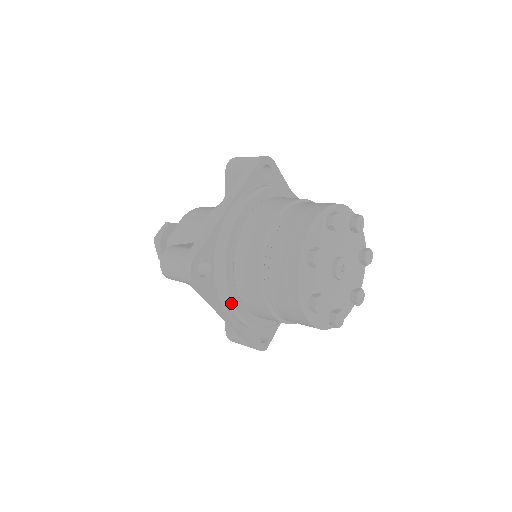
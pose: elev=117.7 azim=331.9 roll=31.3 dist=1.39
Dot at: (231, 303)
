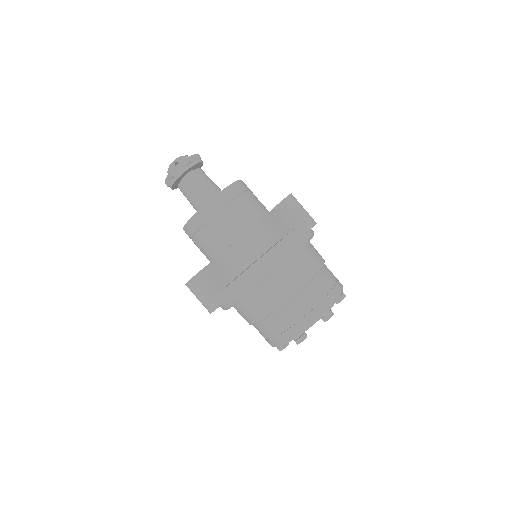
Dot at: occluded
